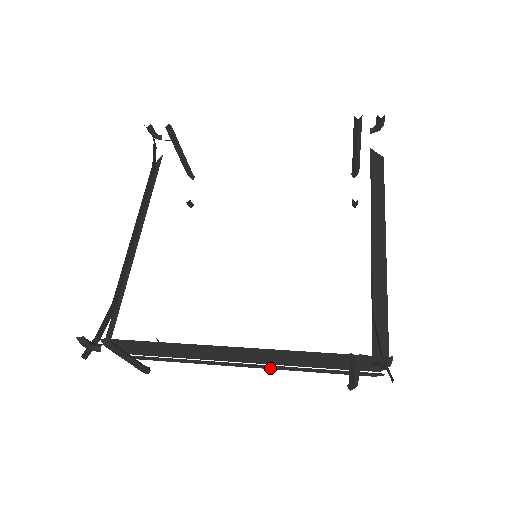
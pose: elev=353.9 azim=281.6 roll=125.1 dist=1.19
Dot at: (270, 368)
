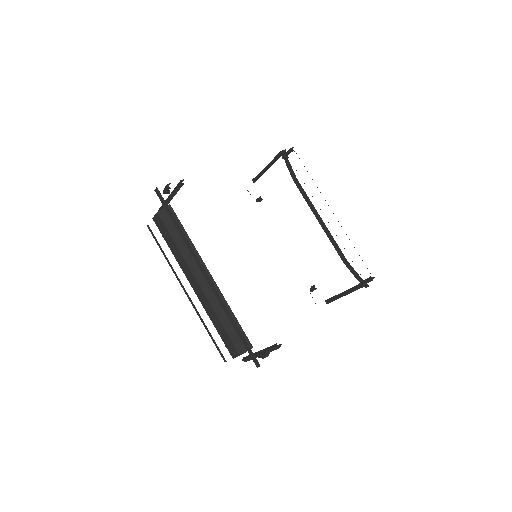
Dot at: occluded
